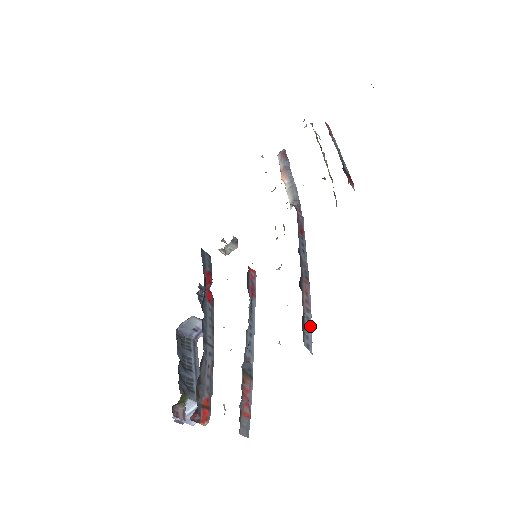
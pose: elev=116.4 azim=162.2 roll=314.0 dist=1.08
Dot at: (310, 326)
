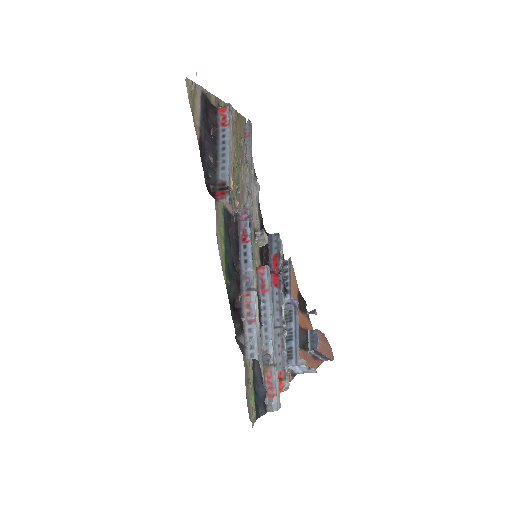
Dot at: (254, 335)
